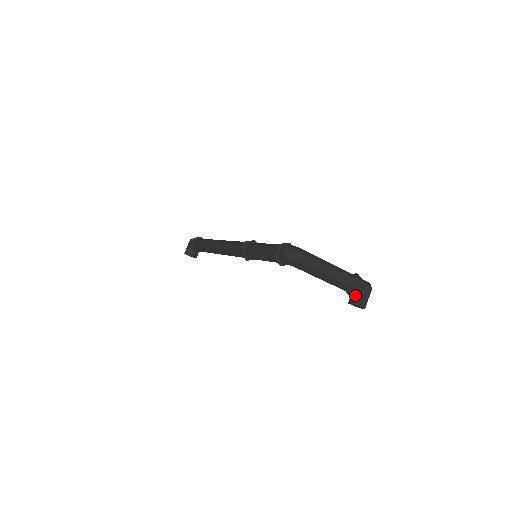
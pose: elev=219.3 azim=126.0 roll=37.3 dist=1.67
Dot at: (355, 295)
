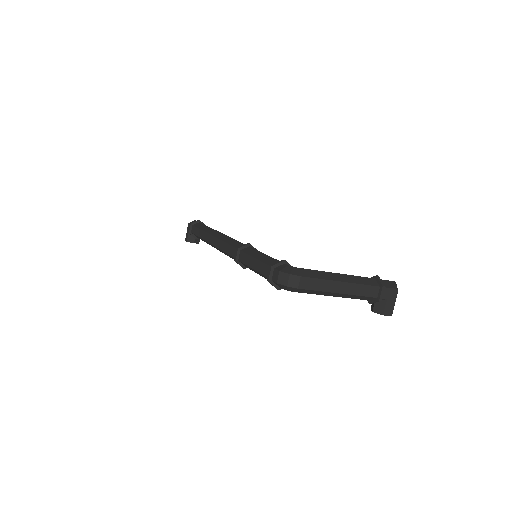
Dot at: (377, 302)
